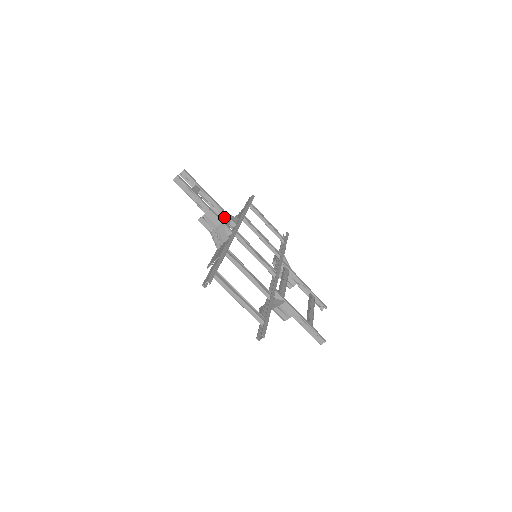
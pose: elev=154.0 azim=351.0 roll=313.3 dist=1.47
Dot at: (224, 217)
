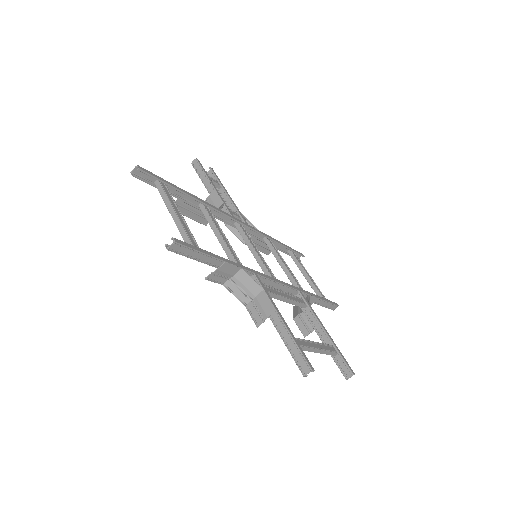
Dot at: occluded
